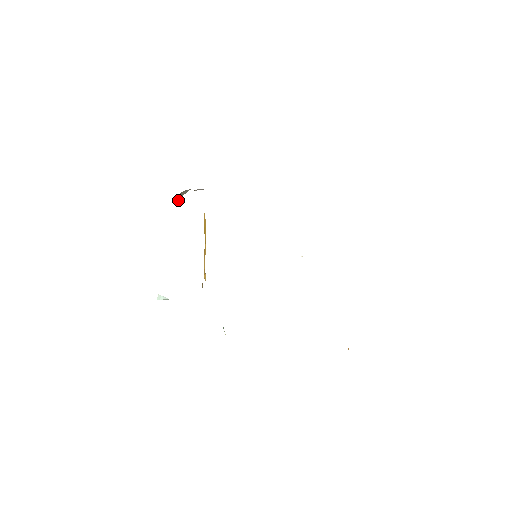
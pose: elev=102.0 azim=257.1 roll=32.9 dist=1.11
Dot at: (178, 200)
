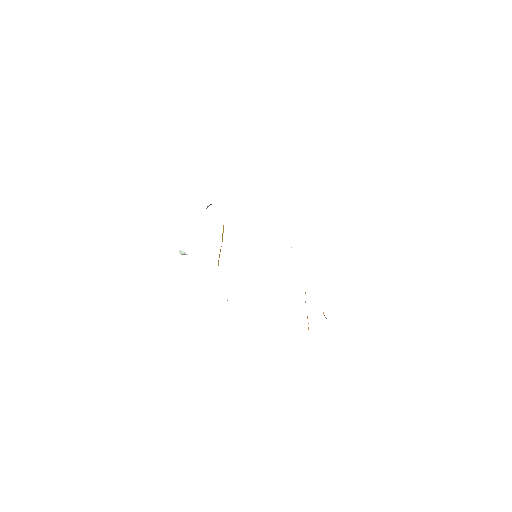
Dot at: occluded
